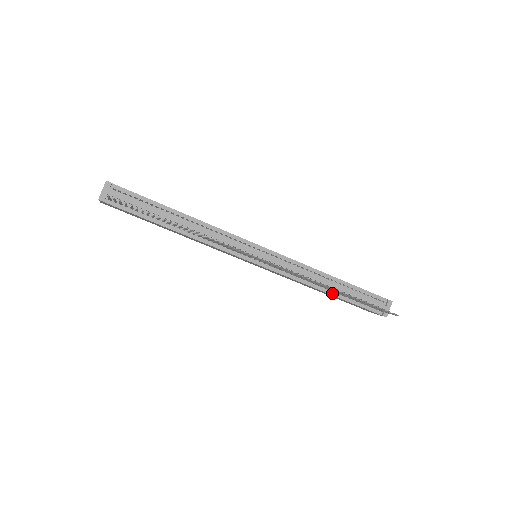
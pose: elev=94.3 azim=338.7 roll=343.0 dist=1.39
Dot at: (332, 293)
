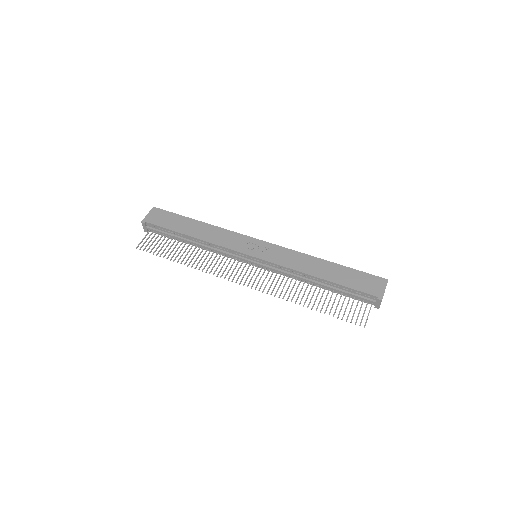
Dot at: (322, 287)
